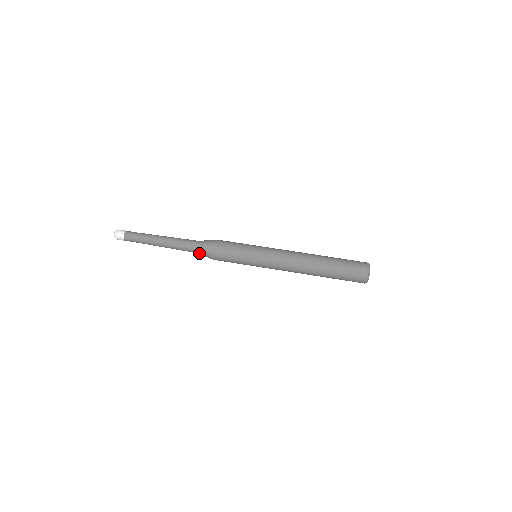
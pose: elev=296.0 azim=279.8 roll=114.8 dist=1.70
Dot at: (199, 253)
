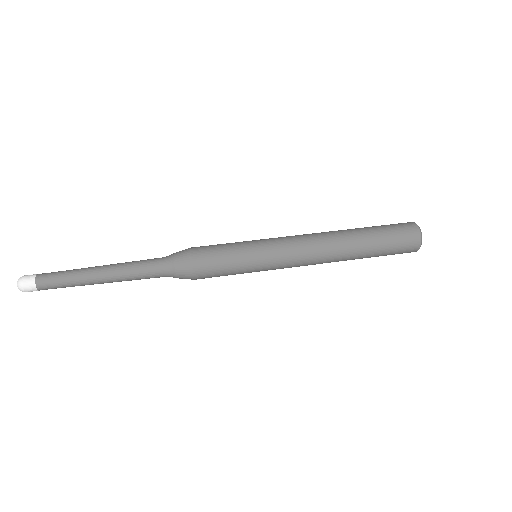
Dot at: (167, 269)
